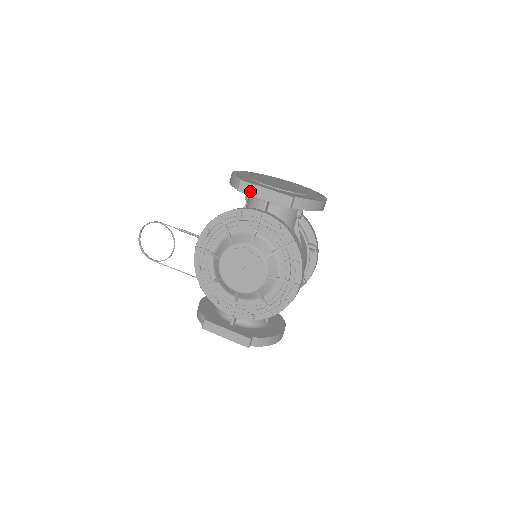
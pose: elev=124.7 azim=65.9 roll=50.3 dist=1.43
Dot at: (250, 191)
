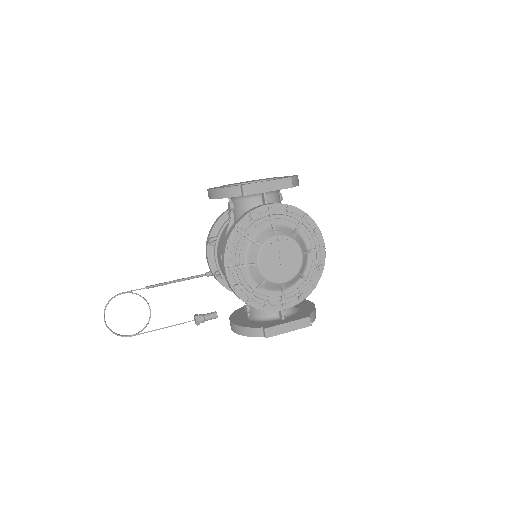
Dot at: (255, 190)
